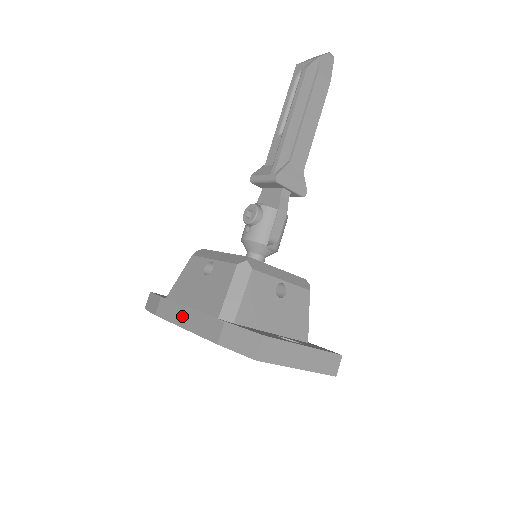
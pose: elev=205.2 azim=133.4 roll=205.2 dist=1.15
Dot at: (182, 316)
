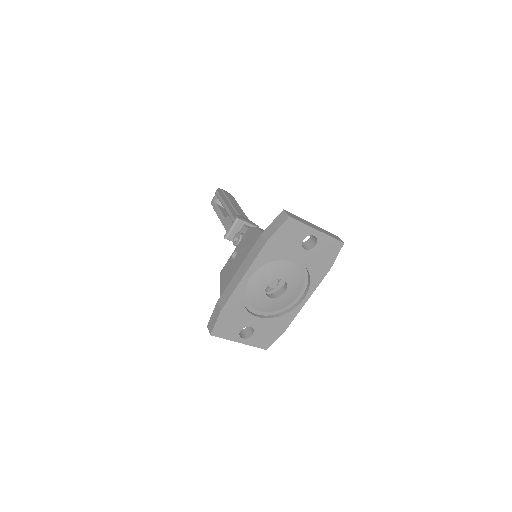
Dot at: (238, 277)
